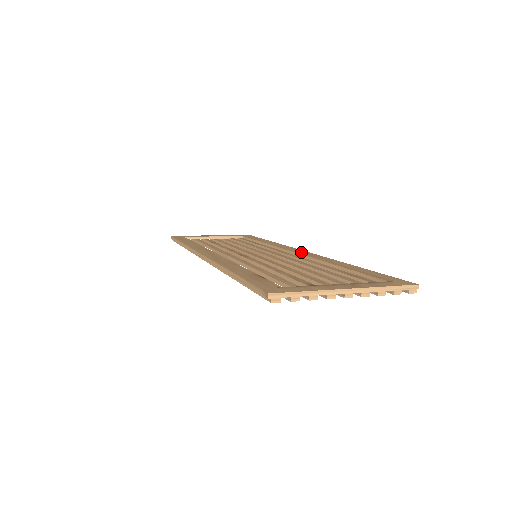
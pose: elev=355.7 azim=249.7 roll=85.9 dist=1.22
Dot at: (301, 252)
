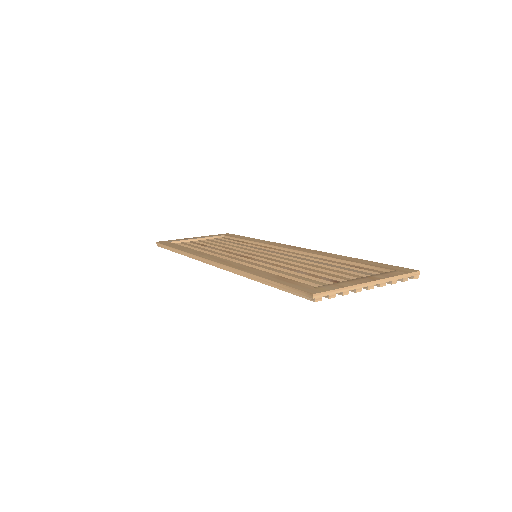
Dot at: (294, 248)
